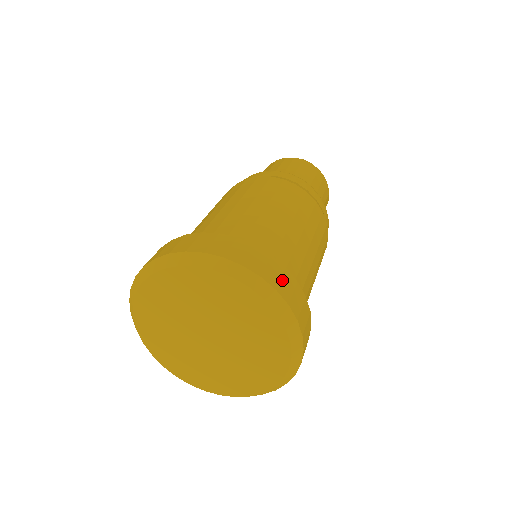
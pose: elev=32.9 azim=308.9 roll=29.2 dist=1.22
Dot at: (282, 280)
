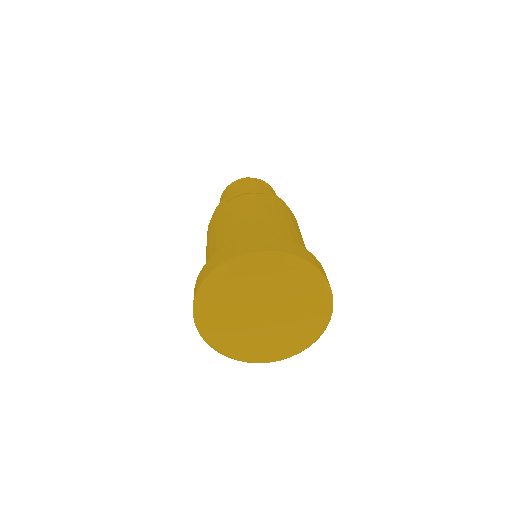
Dot at: (328, 281)
